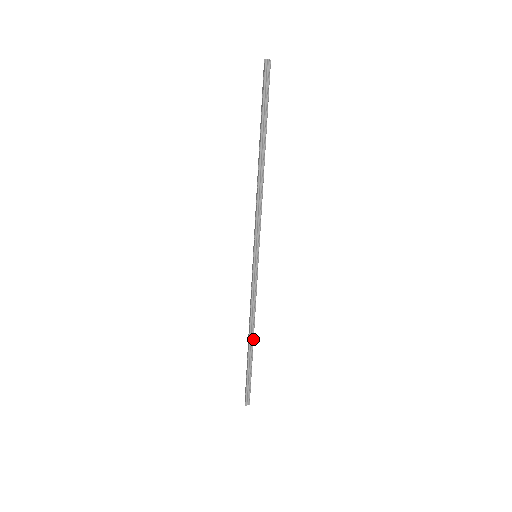
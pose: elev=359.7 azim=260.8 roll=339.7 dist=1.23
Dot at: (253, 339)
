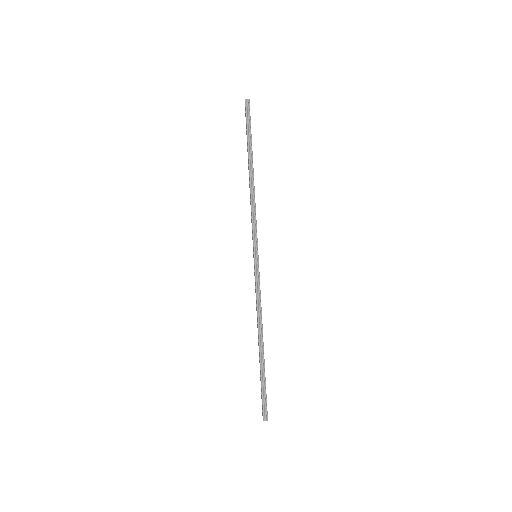
Dot at: occluded
